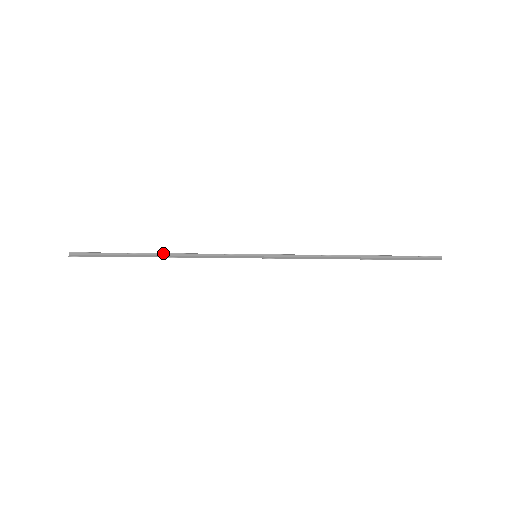
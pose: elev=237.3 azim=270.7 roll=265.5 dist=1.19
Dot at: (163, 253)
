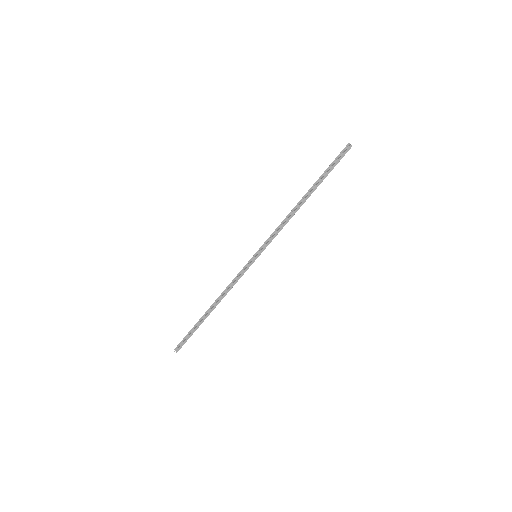
Dot at: (213, 305)
